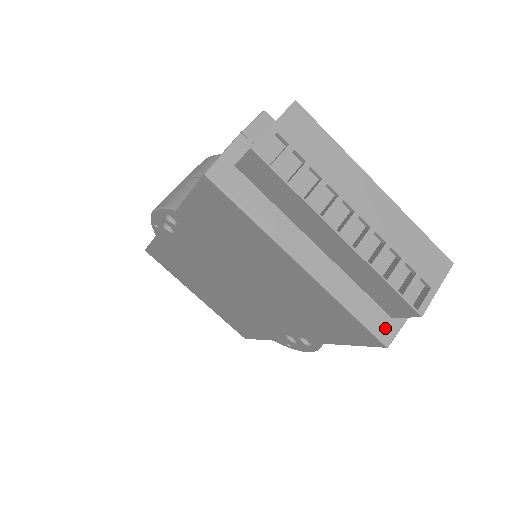
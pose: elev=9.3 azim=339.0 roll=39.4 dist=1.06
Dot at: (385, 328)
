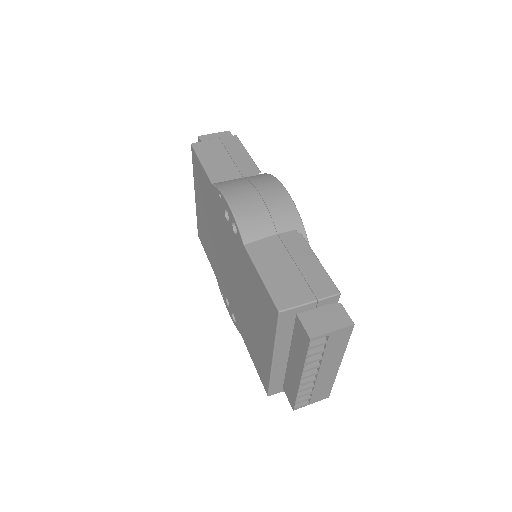
Dot at: (276, 390)
